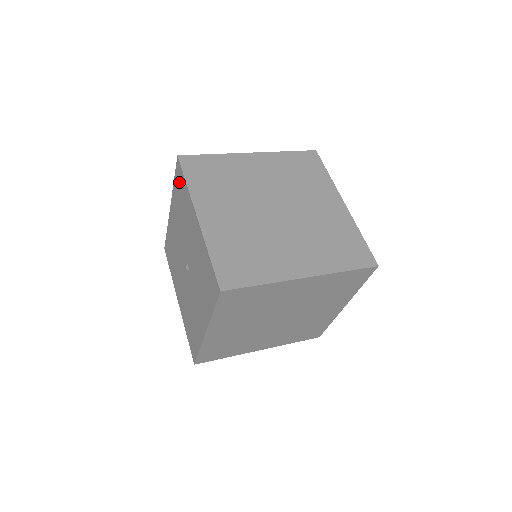
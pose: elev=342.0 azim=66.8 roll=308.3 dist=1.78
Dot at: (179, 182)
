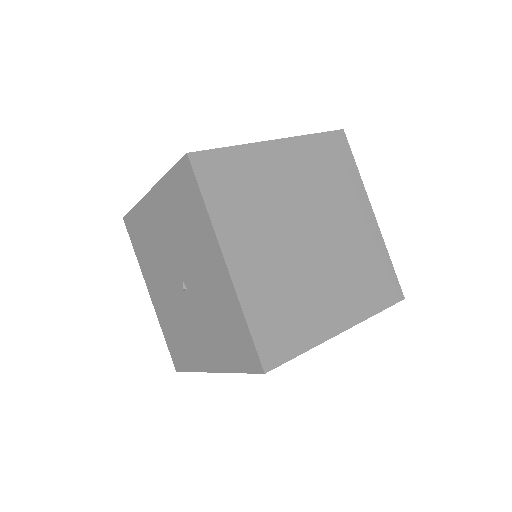
Dot at: (184, 187)
